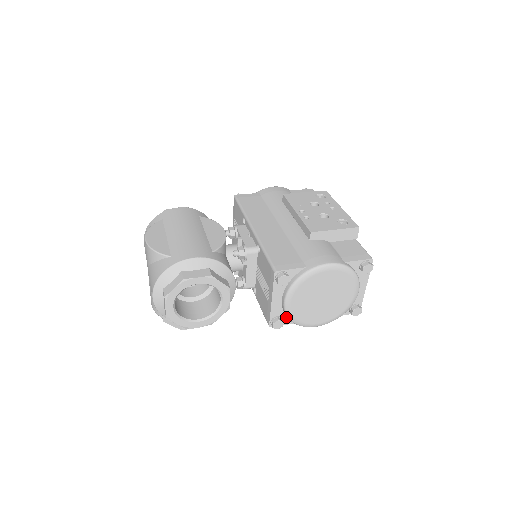
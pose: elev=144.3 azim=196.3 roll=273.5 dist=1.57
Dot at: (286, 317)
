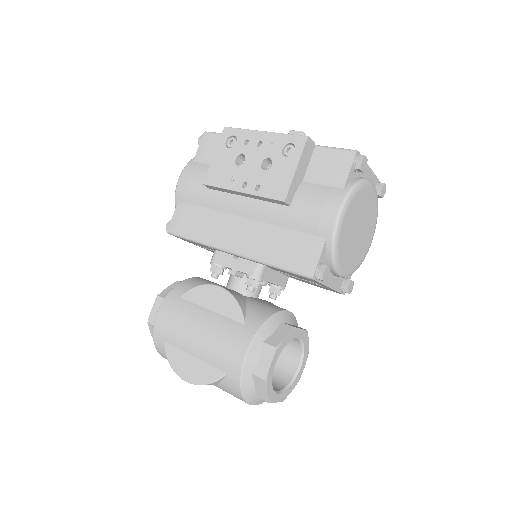
Dot at: occluded
